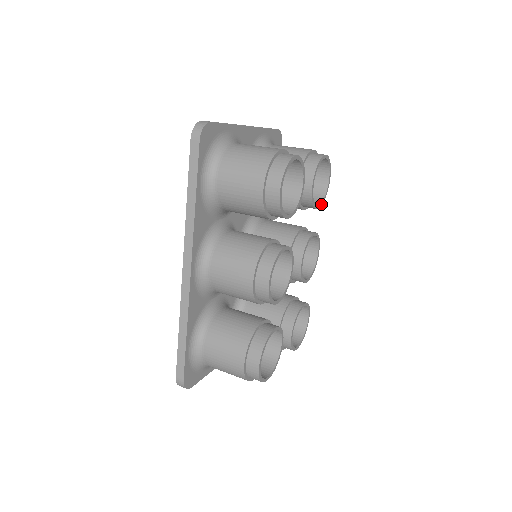
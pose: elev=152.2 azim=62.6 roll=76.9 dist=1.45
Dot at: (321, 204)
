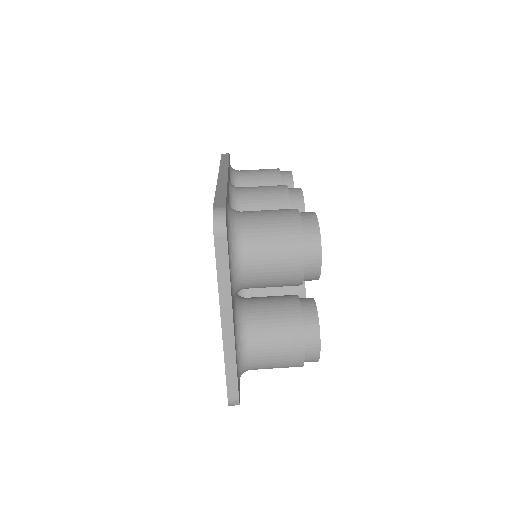
Dot at: occluded
